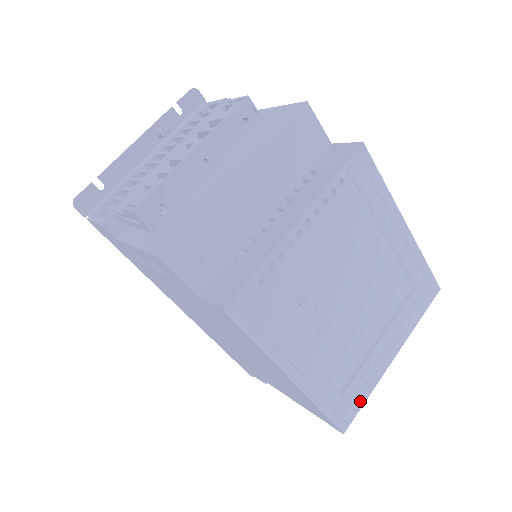
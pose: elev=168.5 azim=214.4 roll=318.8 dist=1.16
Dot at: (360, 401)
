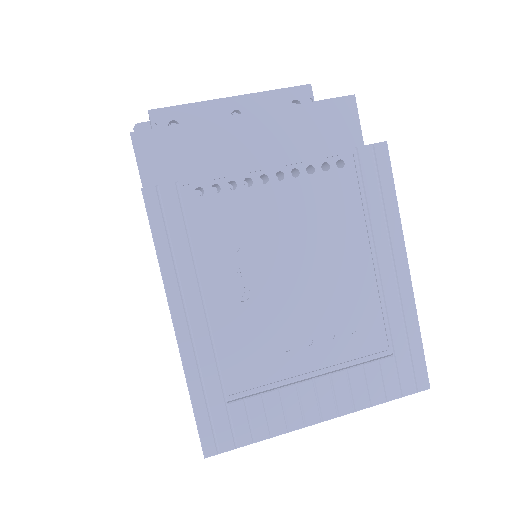
Dot at: (247, 435)
